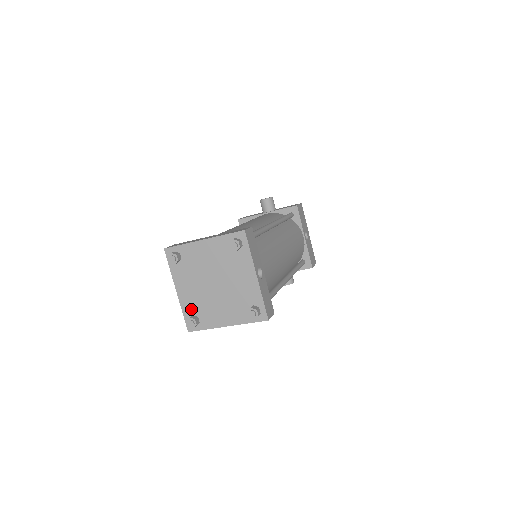
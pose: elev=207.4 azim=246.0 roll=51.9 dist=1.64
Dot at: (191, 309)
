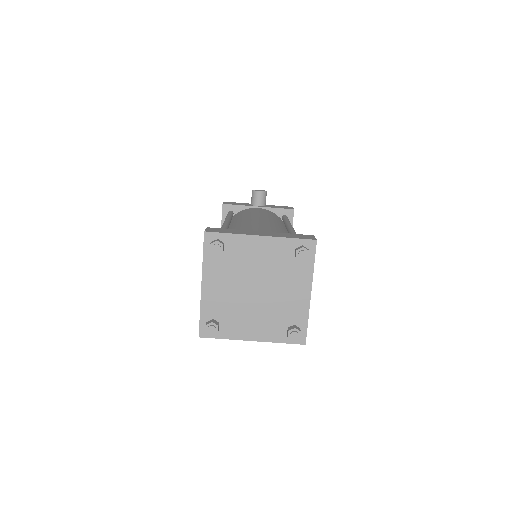
Dot at: (213, 311)
